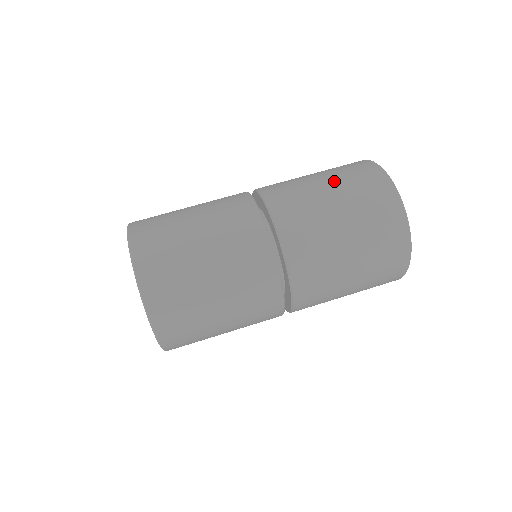
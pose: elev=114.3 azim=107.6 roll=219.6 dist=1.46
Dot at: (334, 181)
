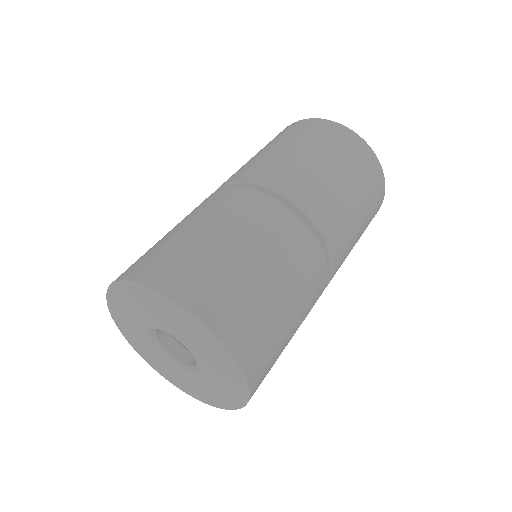
Dot at: occluded
